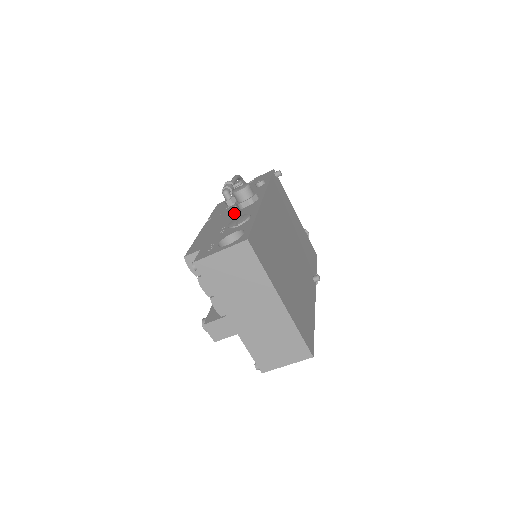
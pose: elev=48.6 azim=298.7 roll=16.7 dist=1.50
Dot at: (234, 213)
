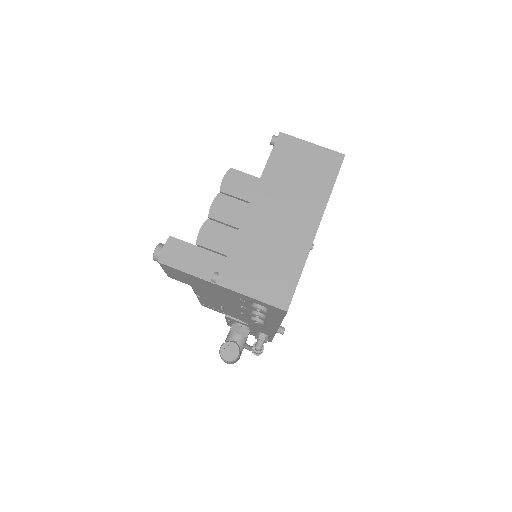
Dot at: occluded
